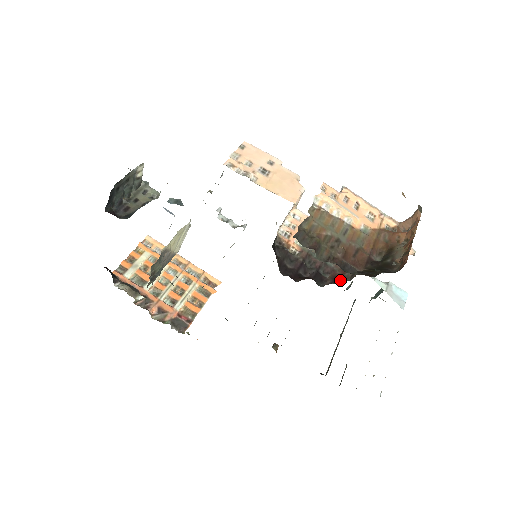
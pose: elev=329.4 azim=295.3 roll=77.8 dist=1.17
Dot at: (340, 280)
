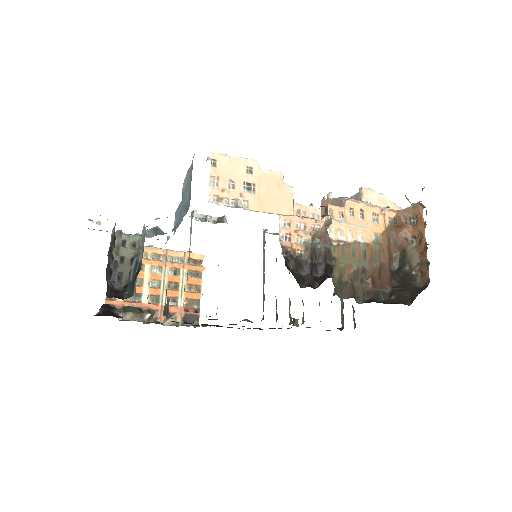
Dot at: occluded
